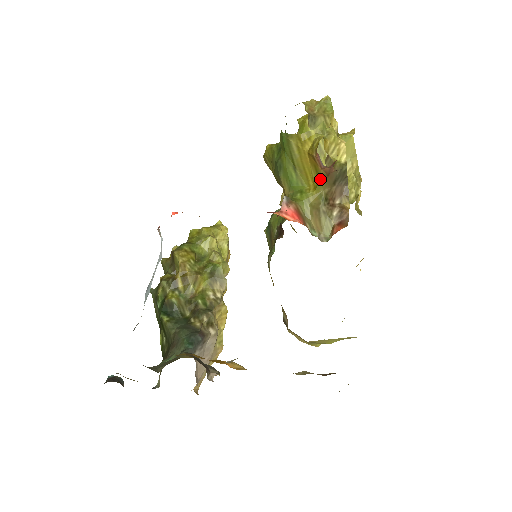
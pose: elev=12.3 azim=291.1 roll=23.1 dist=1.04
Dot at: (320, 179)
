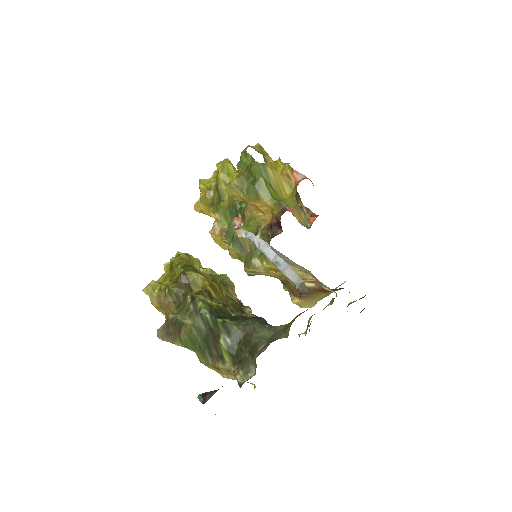
Dot at: (293, 190)
